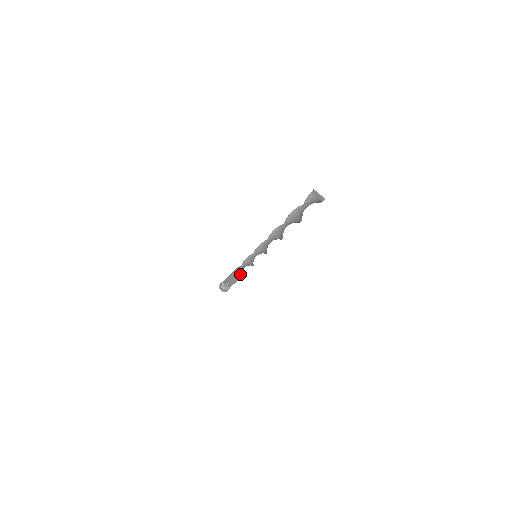
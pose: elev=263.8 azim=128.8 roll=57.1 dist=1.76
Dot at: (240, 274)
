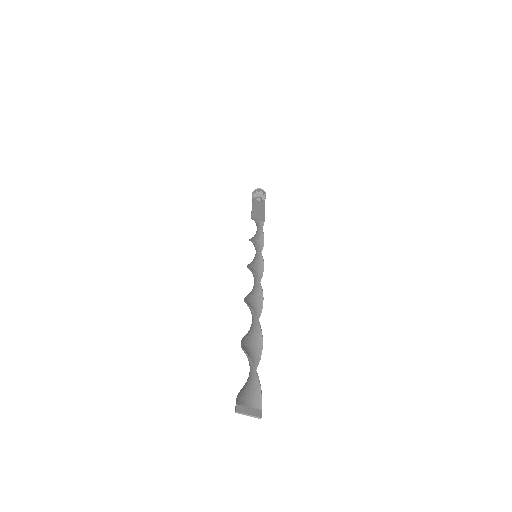
Dot at: occluded
